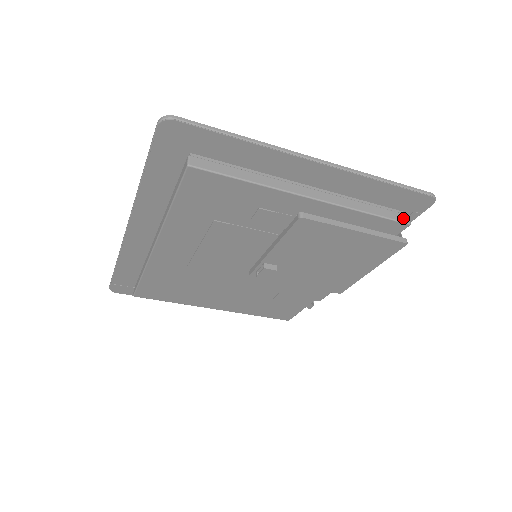
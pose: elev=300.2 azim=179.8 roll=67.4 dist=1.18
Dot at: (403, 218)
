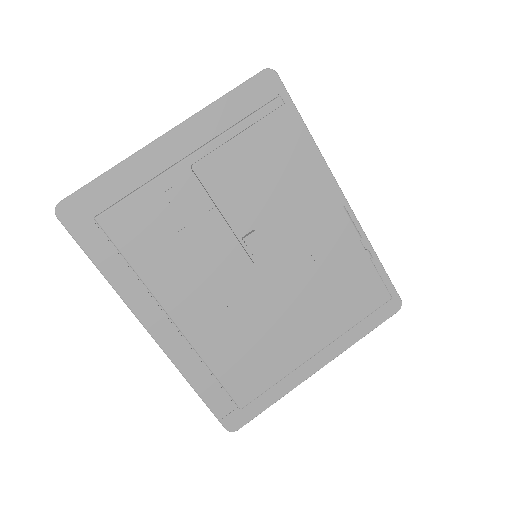
Dot at: (271, 101)
